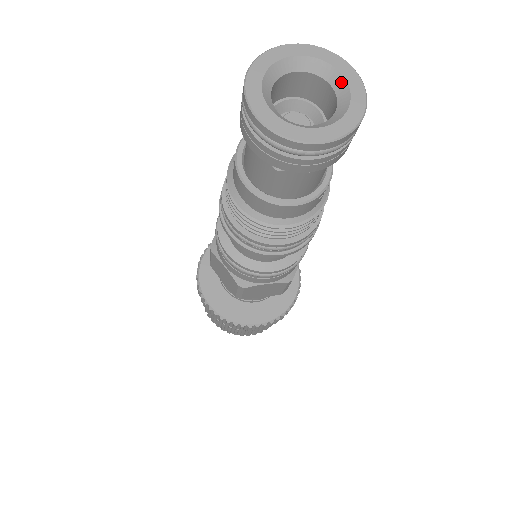
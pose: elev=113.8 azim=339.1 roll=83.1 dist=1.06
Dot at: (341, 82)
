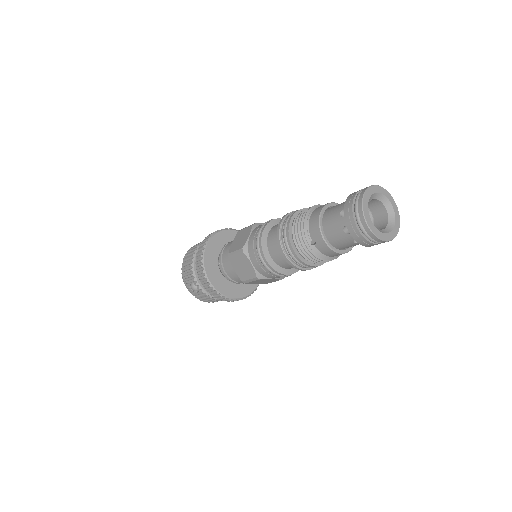
Dot at: (381, 196)
